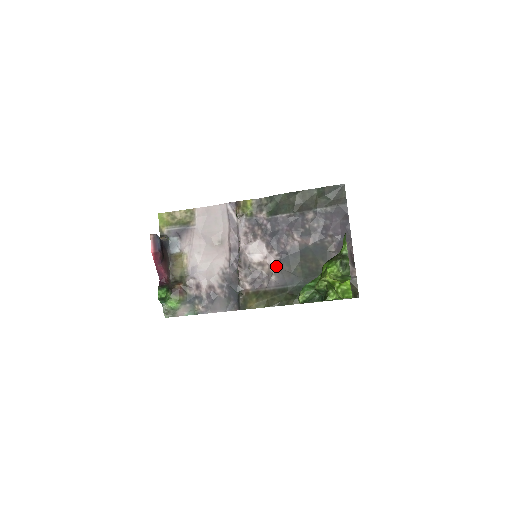
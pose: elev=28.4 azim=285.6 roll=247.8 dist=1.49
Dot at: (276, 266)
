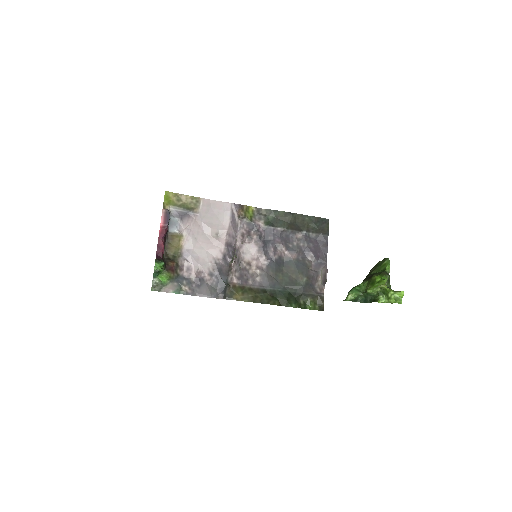
Dot at: (262, 269)
